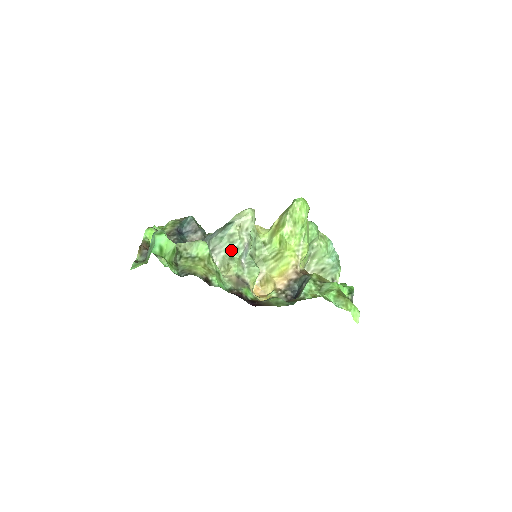
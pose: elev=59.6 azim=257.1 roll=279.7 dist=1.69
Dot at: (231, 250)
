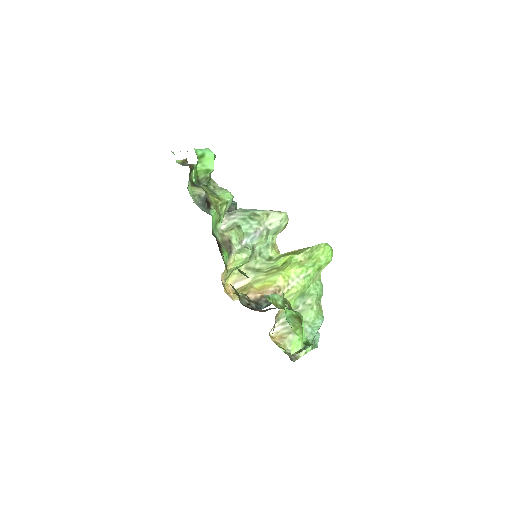
Dot at: (245, 222)
